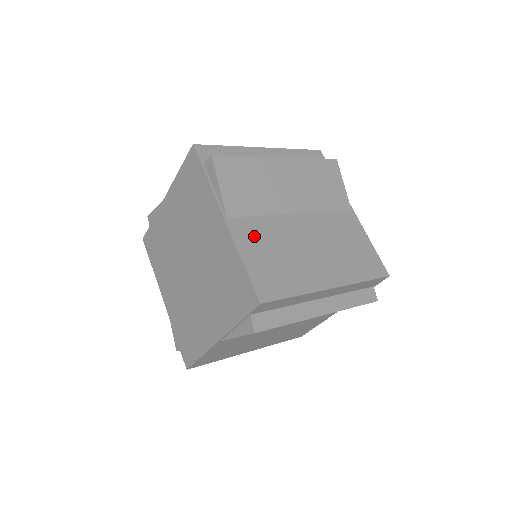
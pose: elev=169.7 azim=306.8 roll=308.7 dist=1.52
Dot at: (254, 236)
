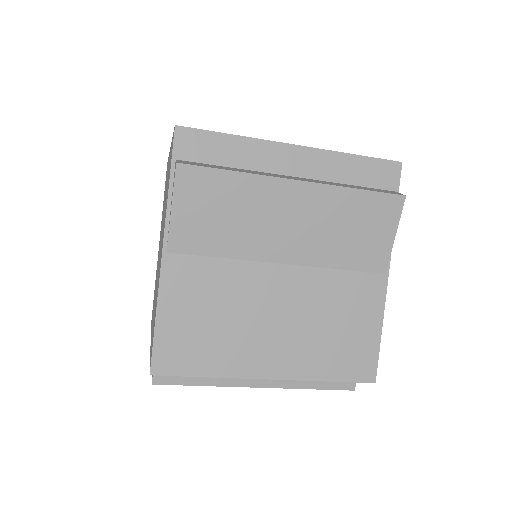
Dot at: occluded
